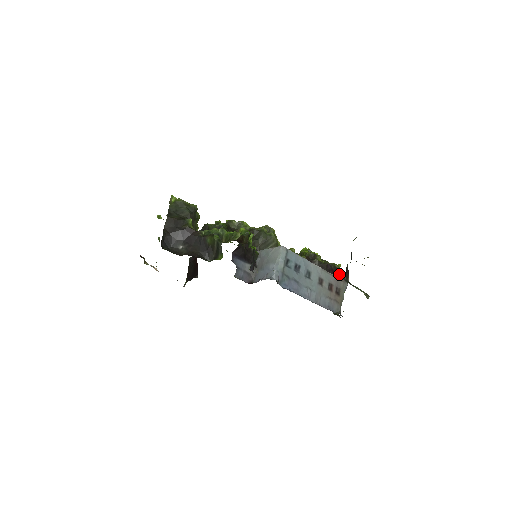
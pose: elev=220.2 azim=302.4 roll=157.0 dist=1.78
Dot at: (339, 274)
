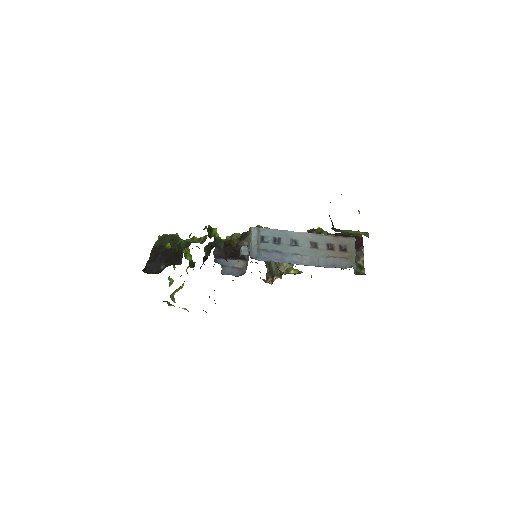
Dot at: occluded
